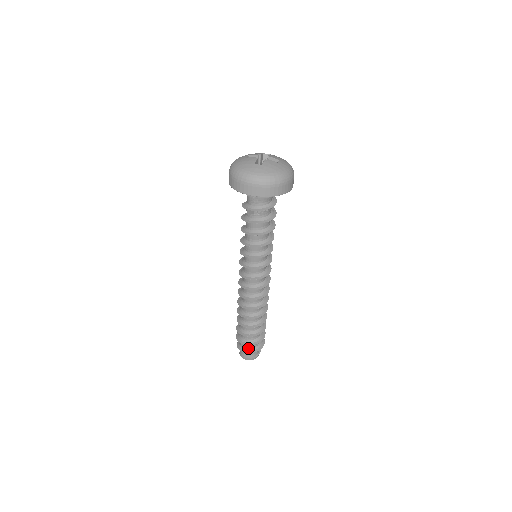
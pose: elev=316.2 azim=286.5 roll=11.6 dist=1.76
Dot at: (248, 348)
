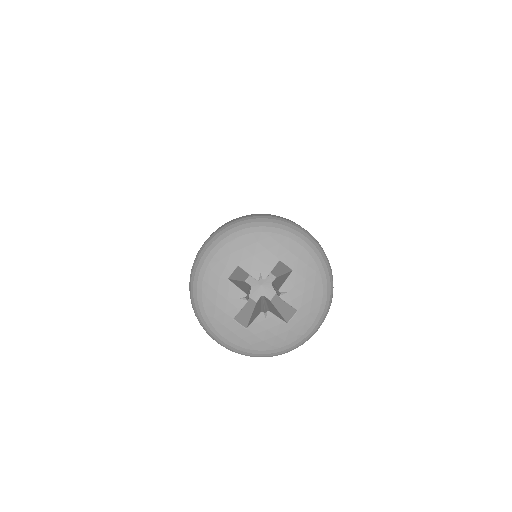
Dot at: occluded
